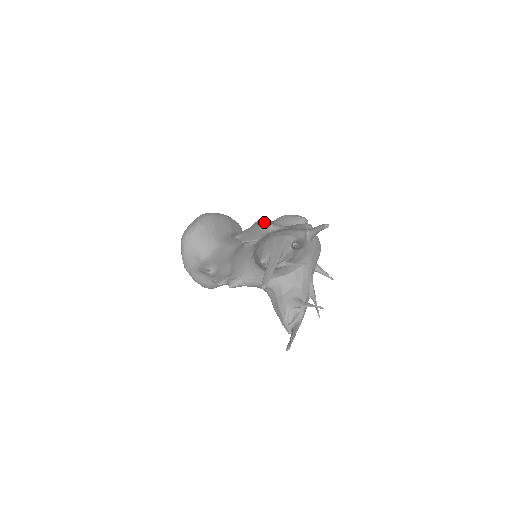
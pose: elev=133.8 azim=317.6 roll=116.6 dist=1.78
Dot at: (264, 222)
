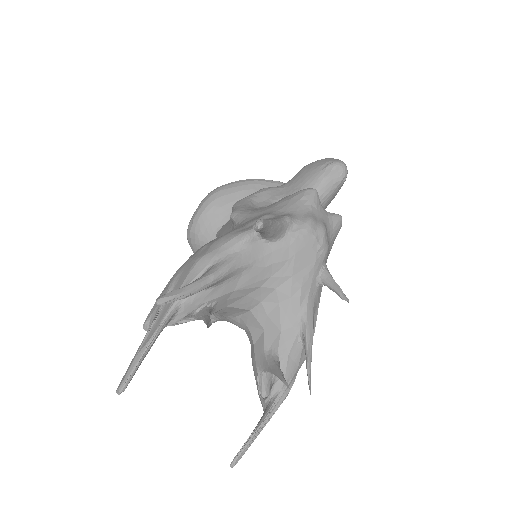
Dot at: (233, 208)
